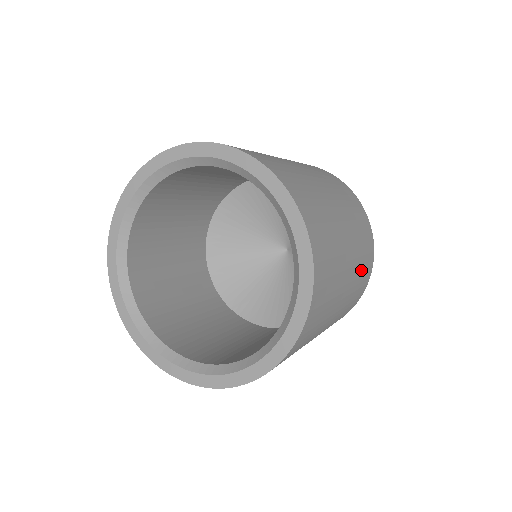
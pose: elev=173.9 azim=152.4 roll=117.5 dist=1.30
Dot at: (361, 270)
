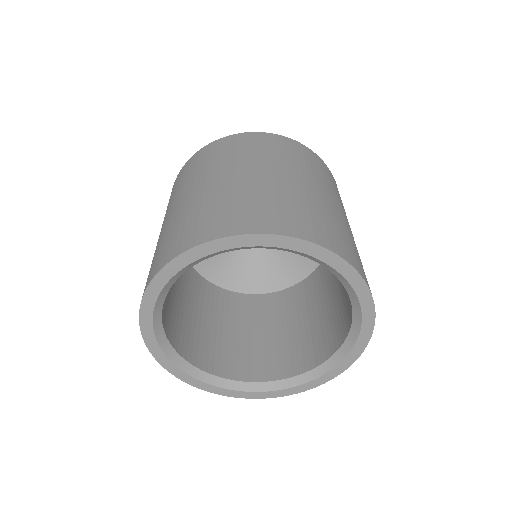
Dot at: occluded
